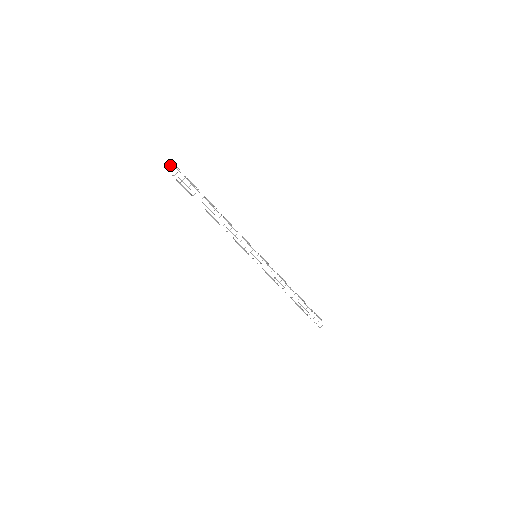
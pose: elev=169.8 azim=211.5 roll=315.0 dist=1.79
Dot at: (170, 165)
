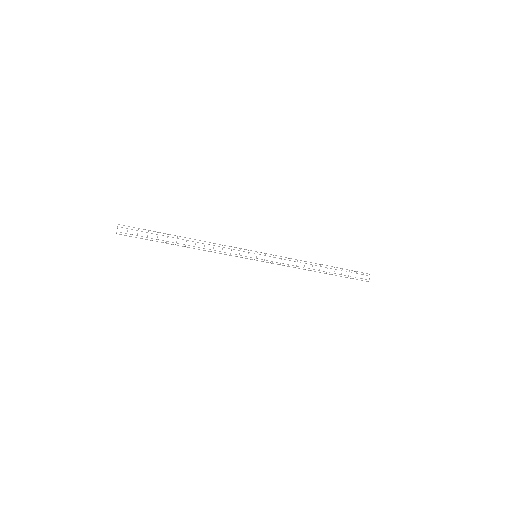
Dot at: occluded
